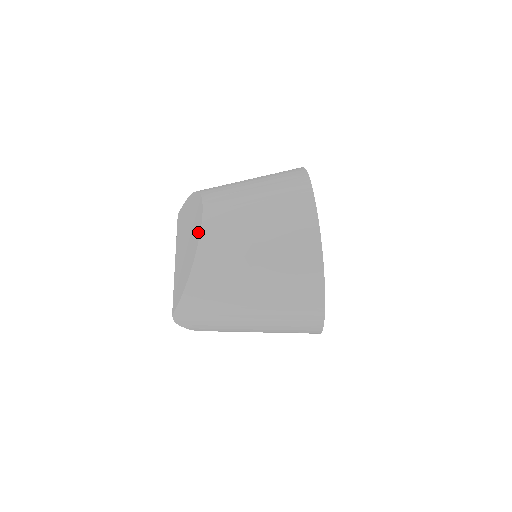
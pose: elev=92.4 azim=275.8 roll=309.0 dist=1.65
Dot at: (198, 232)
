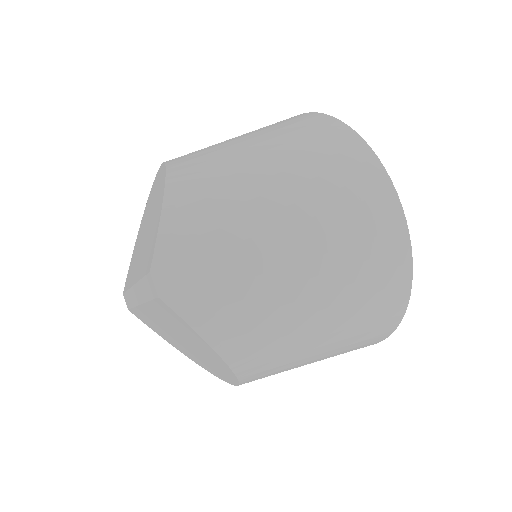
Dot at: (161, 171)
